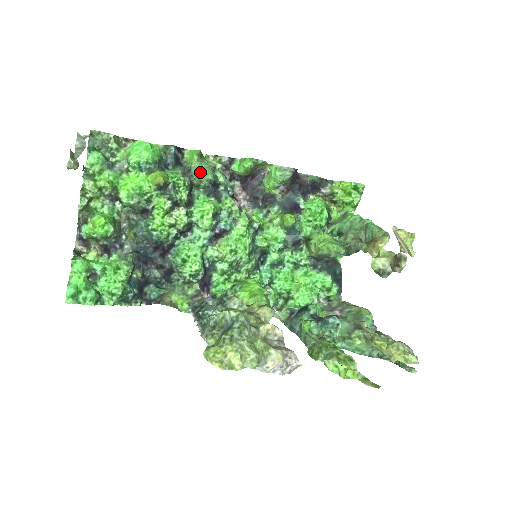
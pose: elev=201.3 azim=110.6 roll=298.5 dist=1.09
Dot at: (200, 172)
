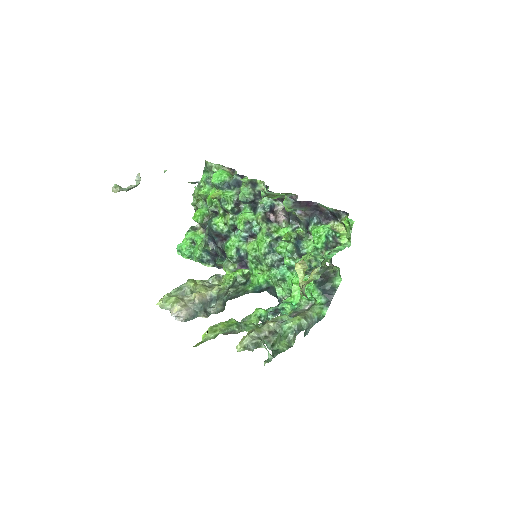
Dot at: occluded
